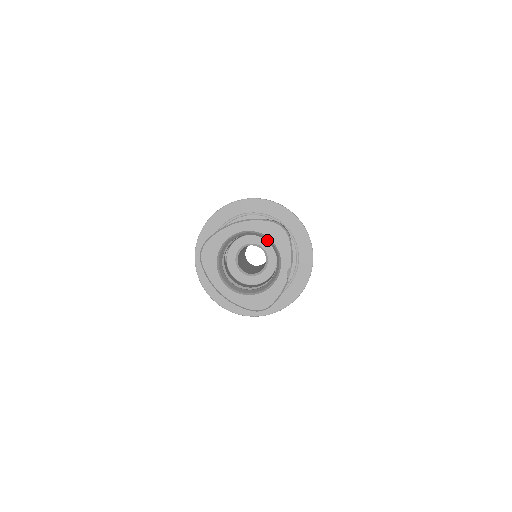
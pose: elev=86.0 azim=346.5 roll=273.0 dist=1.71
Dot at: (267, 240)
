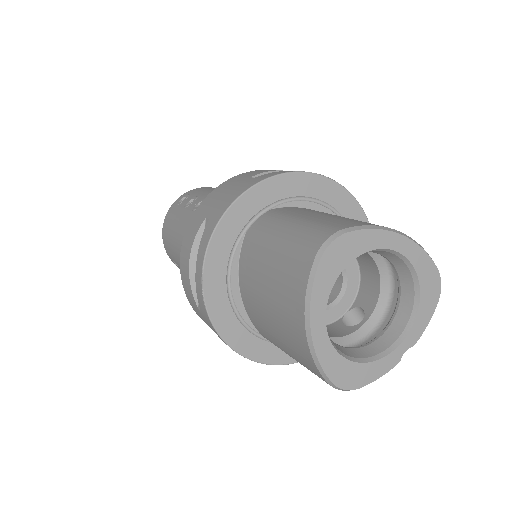
Dot at: (405, 285)
